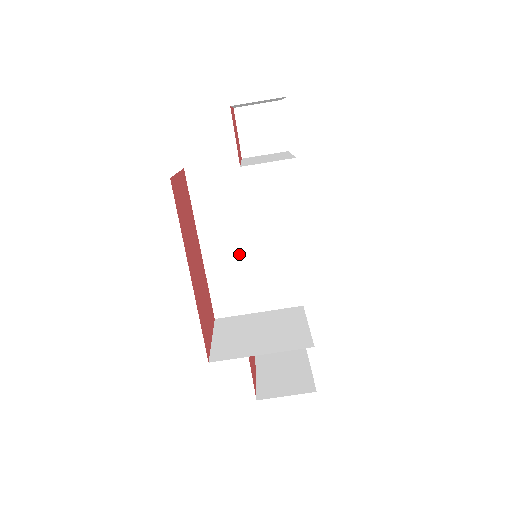
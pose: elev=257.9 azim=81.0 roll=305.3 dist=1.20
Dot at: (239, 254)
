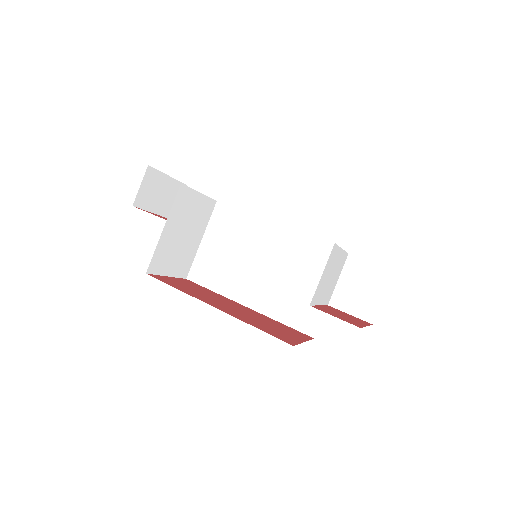
Dot at: (270, 279)
